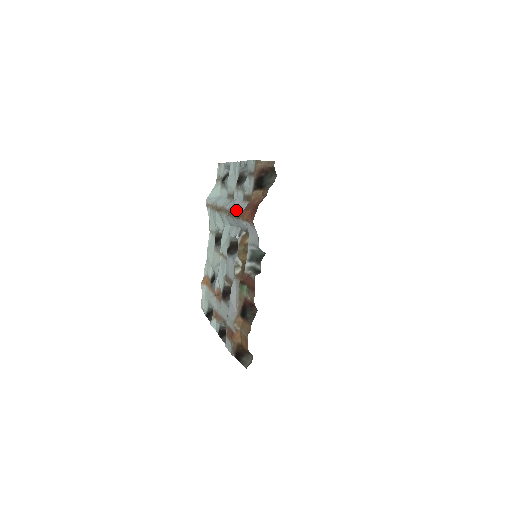
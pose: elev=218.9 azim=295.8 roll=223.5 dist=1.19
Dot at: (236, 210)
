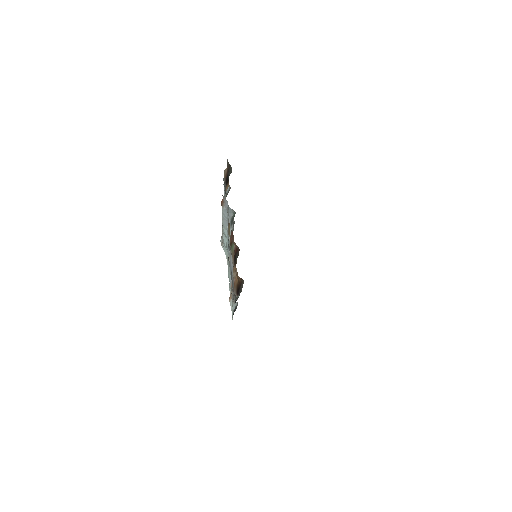
Dot at: occluded
